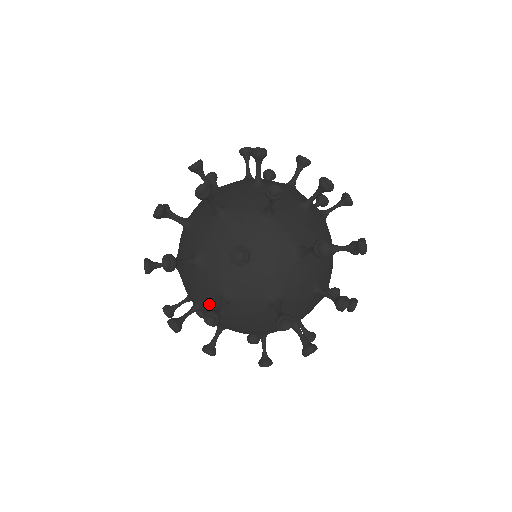
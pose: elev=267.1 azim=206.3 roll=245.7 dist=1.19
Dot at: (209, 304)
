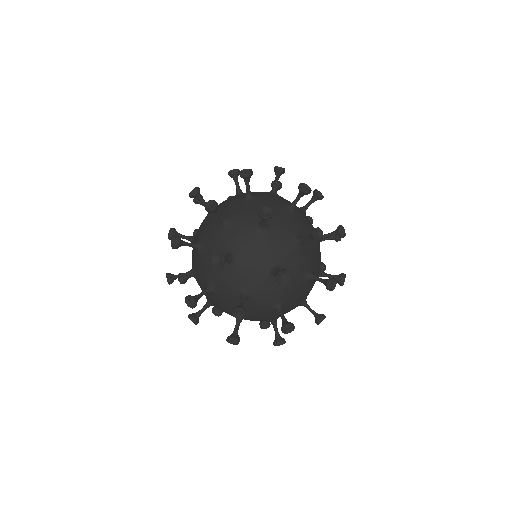
Dot at: occluded
